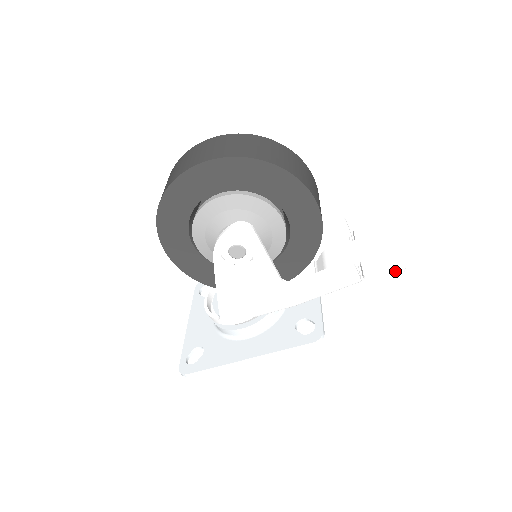
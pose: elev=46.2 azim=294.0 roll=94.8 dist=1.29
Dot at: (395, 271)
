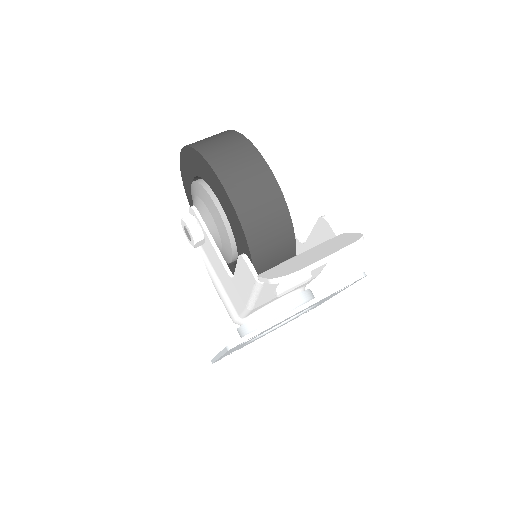
Dot at: (280, 274)
